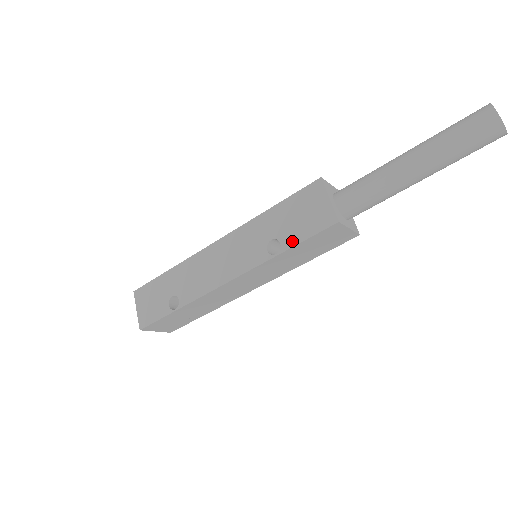
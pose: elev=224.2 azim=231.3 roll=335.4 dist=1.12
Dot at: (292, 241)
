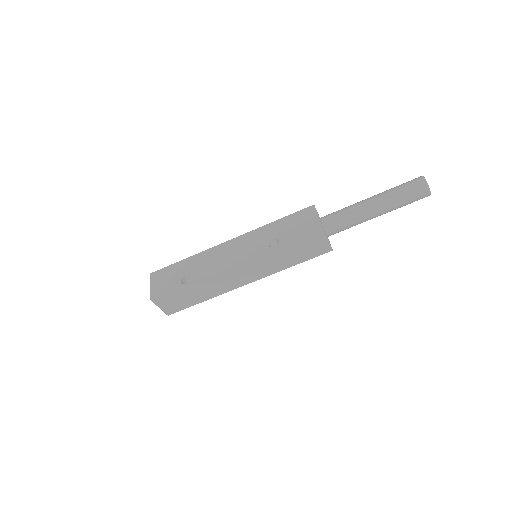
Dot at: (288, 239)
